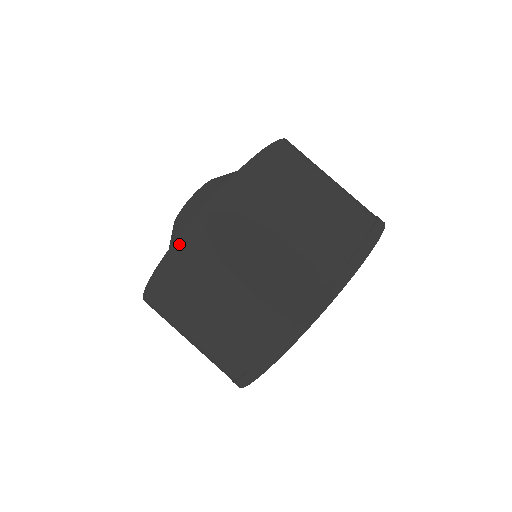
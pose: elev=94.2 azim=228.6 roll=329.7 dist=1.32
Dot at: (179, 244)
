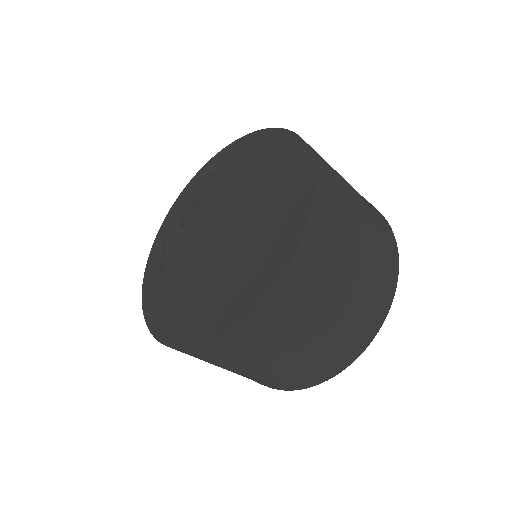
Dot at: occluded
